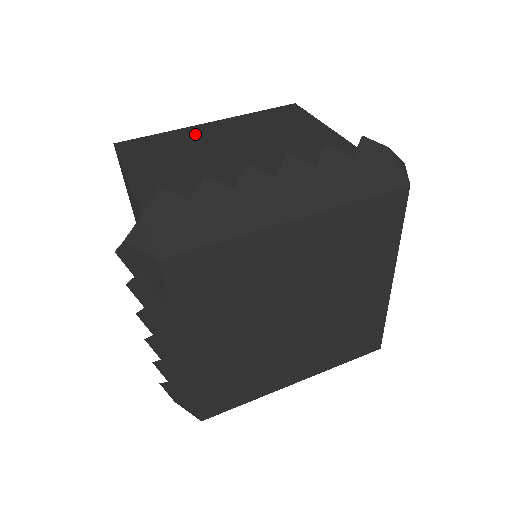
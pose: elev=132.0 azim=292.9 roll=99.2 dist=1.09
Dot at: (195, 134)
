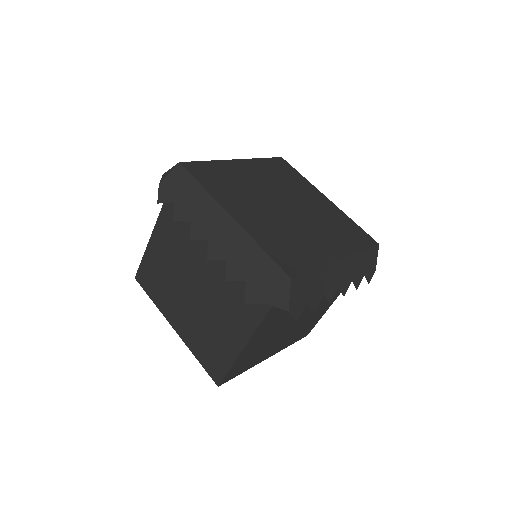
Dot at: occluded
